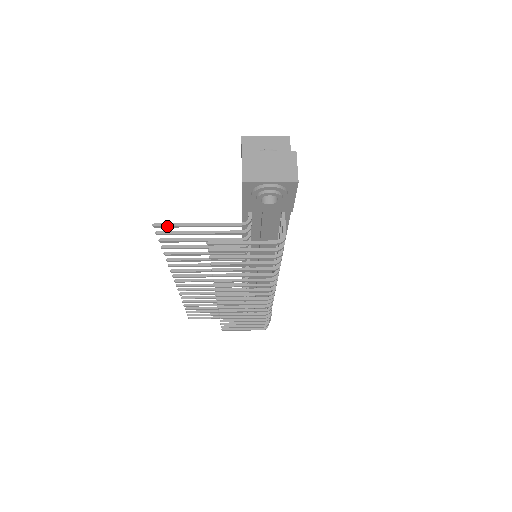
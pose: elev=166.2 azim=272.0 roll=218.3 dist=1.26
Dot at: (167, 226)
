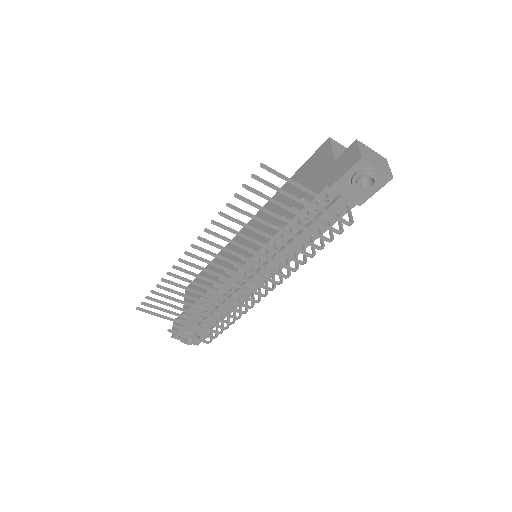
Dot at: (272, 171)
